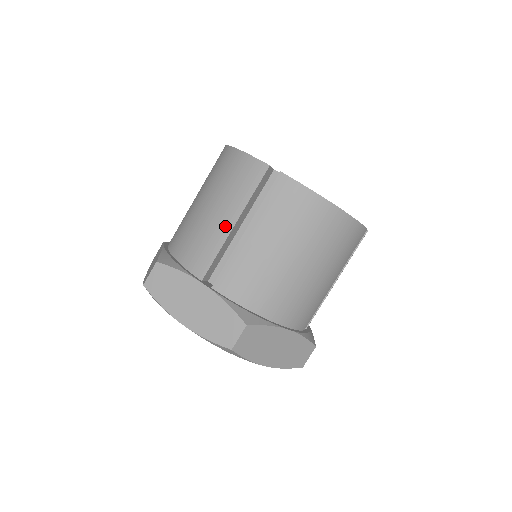
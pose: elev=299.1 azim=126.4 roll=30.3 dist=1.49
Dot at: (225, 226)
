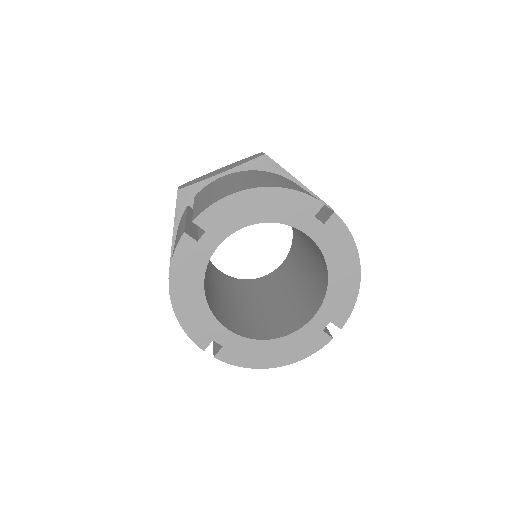
Dot at: occluded
